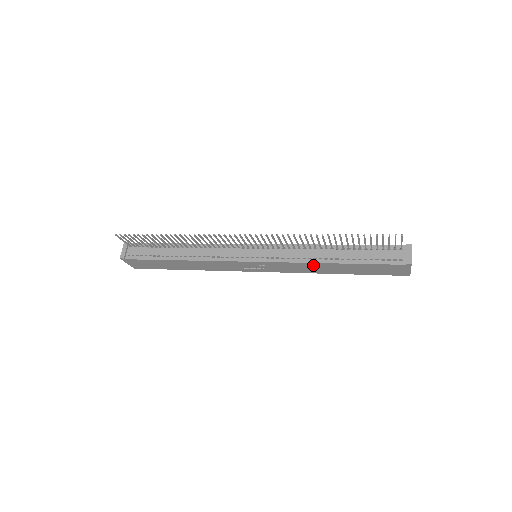
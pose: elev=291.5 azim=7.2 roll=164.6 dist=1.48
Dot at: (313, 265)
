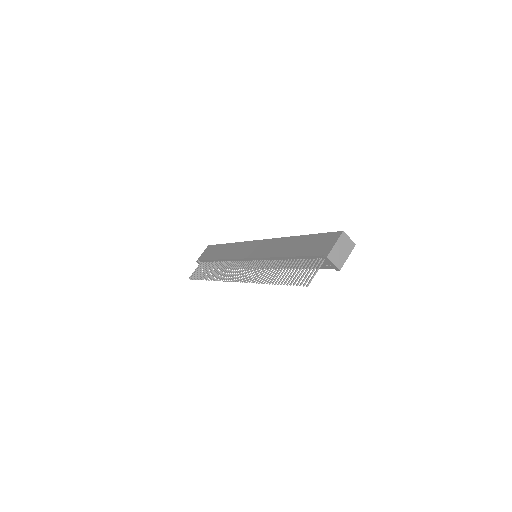
Dot at: occluded
